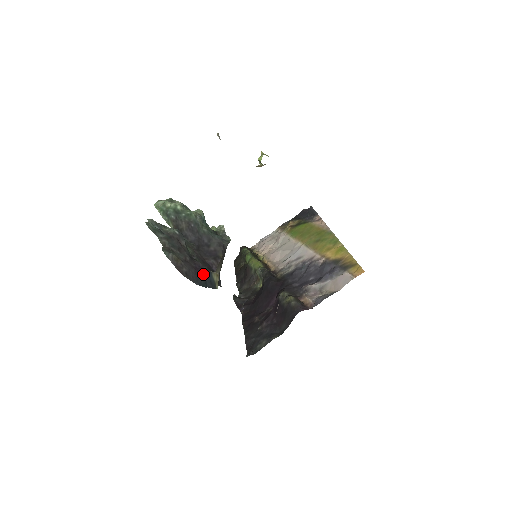
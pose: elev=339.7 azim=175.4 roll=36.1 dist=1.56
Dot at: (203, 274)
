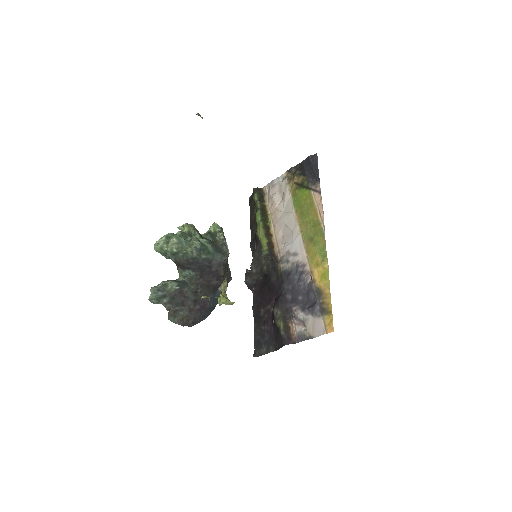
Dot at: (208, 306)
